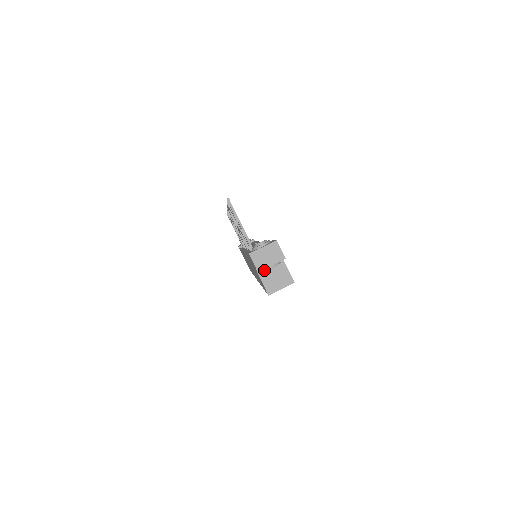
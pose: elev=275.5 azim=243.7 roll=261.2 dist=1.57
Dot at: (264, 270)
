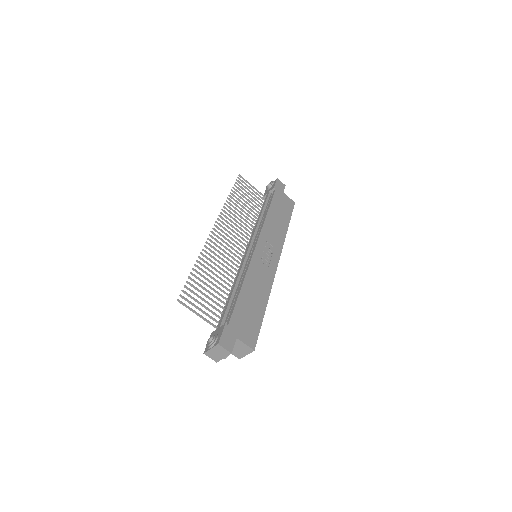
Dot at: (222, 358)
